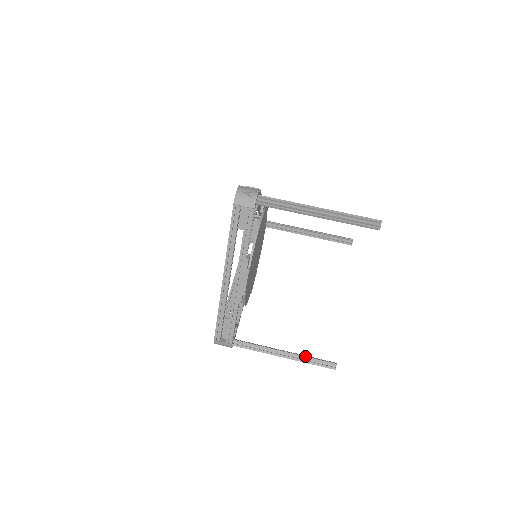
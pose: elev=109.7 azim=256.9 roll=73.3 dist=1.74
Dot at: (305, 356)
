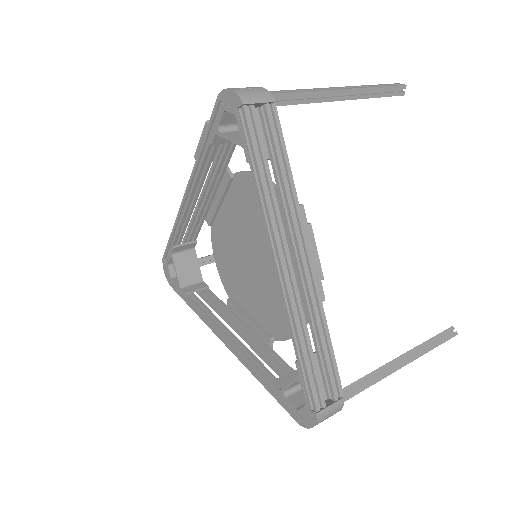
Dot at: occluded
